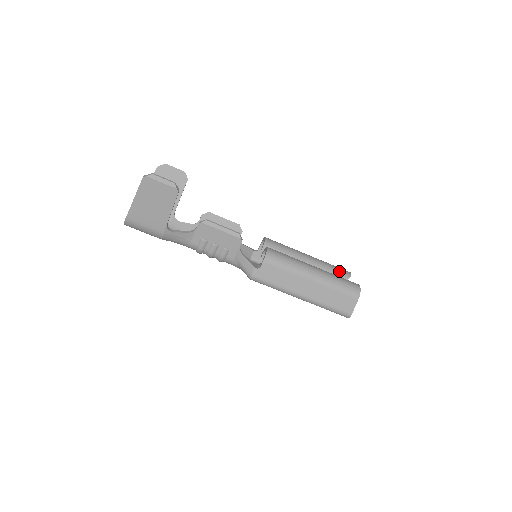
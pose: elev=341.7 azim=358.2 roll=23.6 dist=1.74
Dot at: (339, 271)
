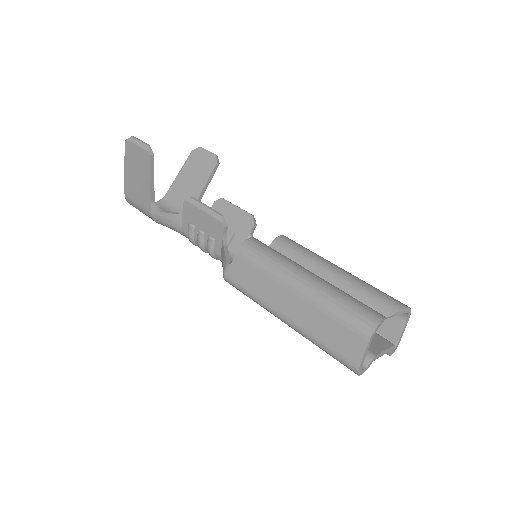
Dot at: (380, 298)
